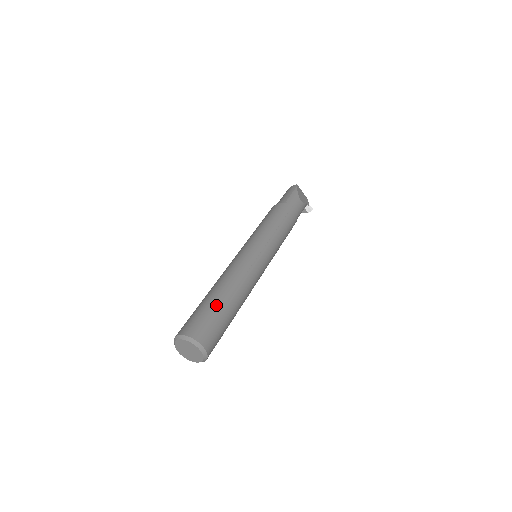
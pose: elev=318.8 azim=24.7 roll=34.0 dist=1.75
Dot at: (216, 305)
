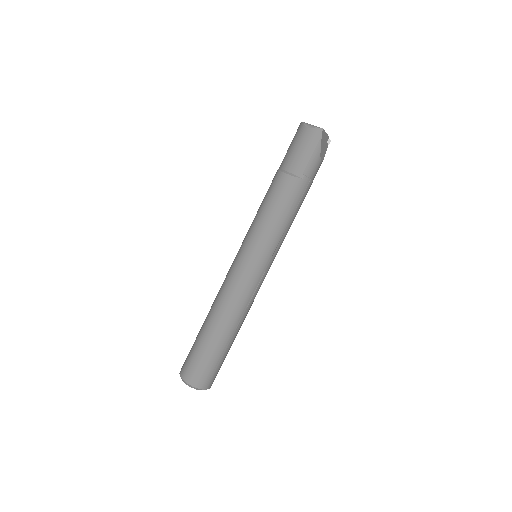
Dot at: (220, 352)
